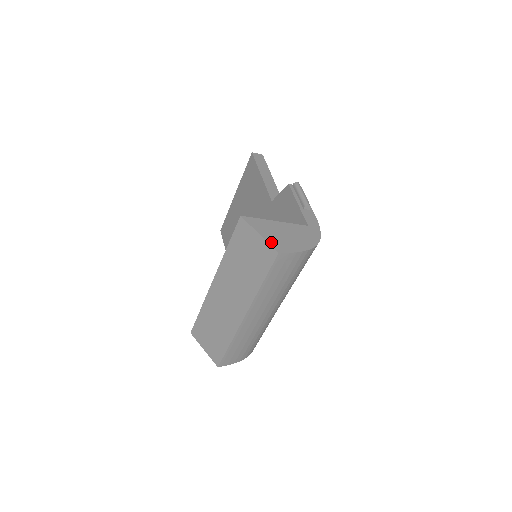
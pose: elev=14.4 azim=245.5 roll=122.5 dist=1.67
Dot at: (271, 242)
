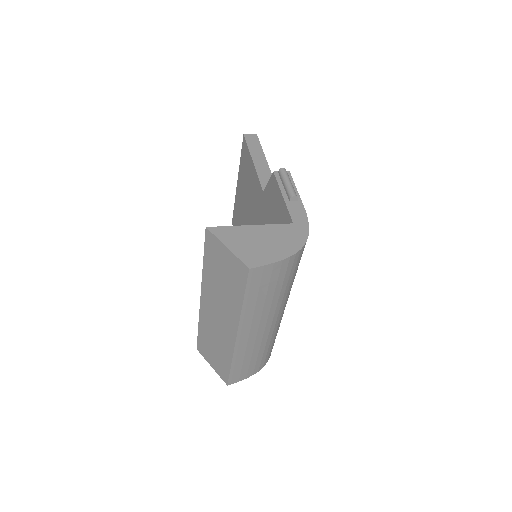
Dot at: (241, 255)
